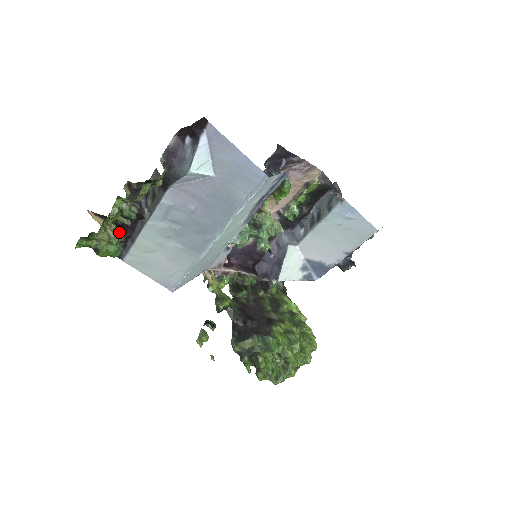
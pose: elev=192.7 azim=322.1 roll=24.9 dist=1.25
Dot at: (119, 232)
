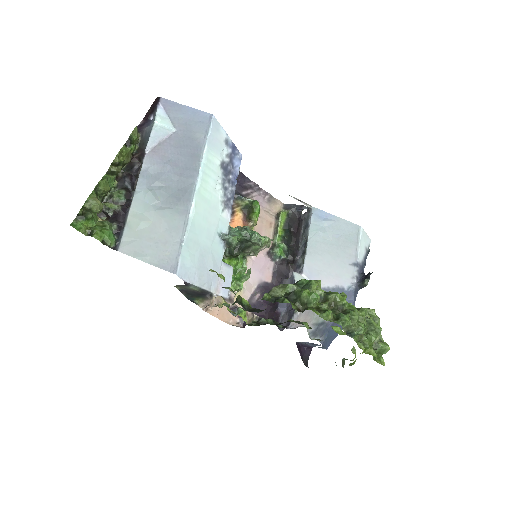
Dot at: (112, 223)
